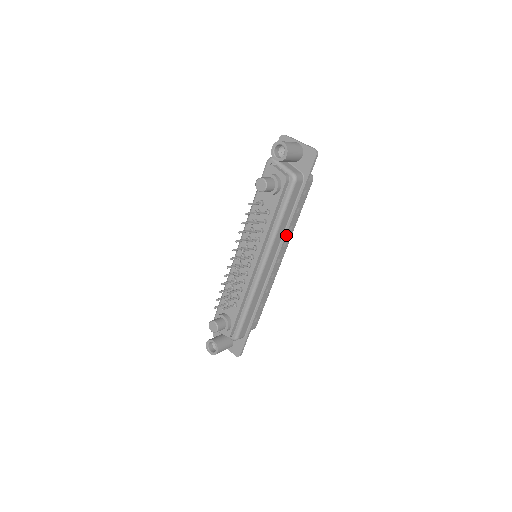
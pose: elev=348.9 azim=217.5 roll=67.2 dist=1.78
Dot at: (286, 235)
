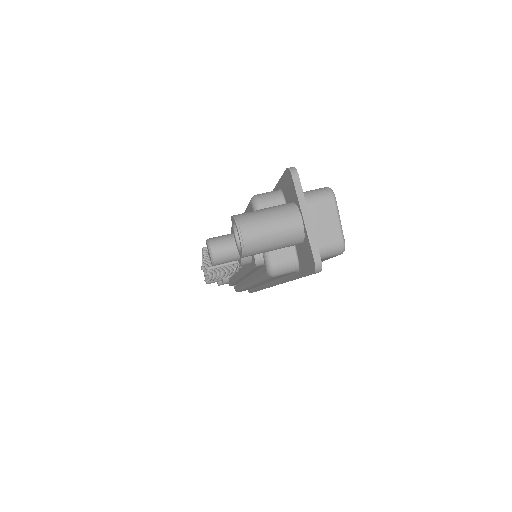
Dot at: occluded
